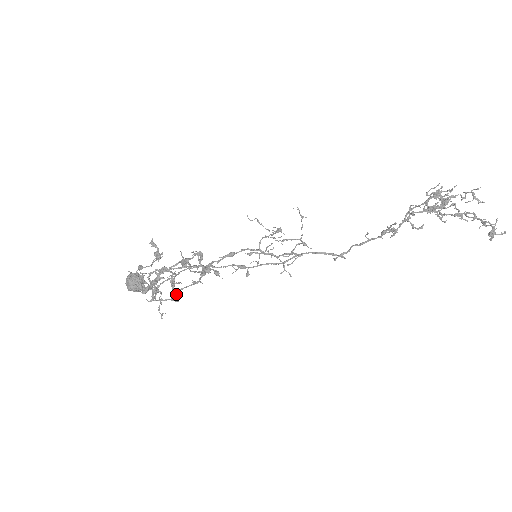
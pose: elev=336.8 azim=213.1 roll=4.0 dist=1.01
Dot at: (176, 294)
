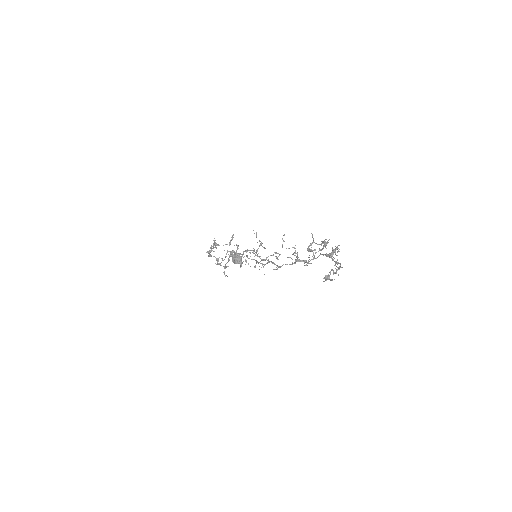
Dot at: (225, 265)
